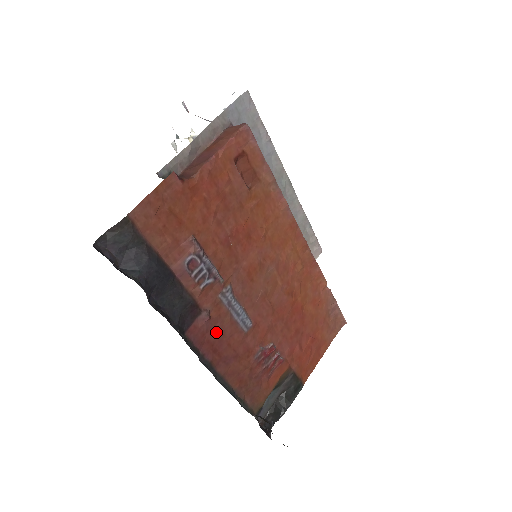
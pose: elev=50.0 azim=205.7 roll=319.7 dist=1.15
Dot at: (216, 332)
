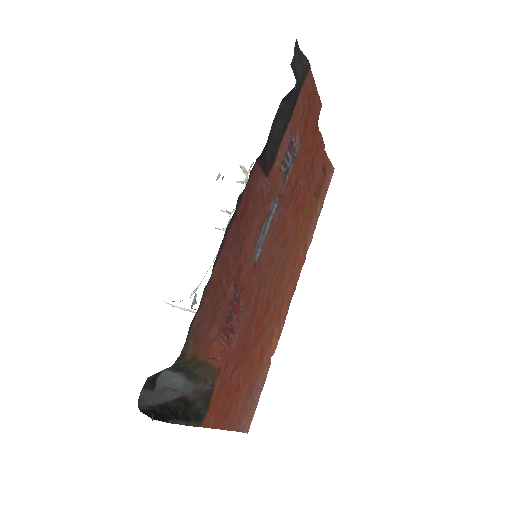
Dot at: (254, 208)
